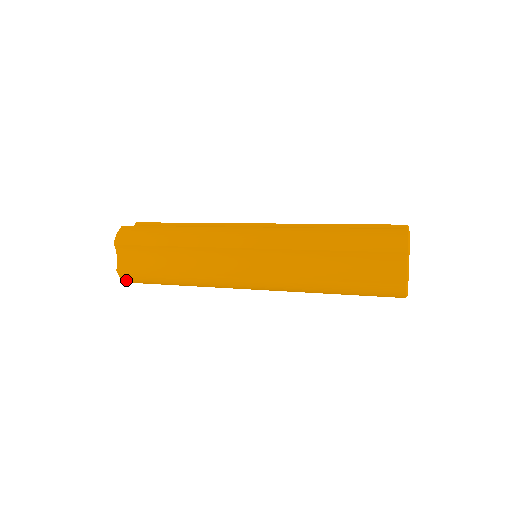
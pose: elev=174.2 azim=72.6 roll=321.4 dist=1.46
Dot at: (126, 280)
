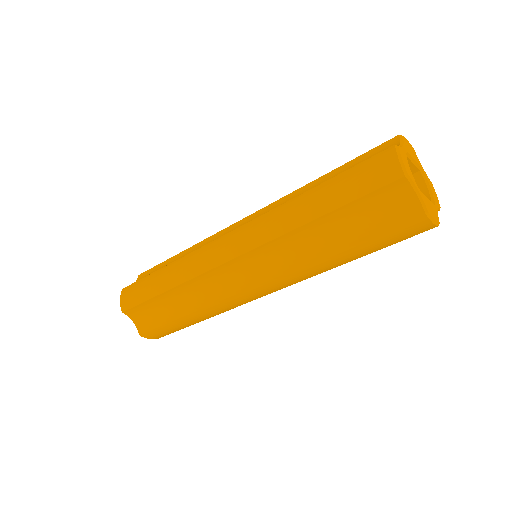
Dot at: (123, 302)
